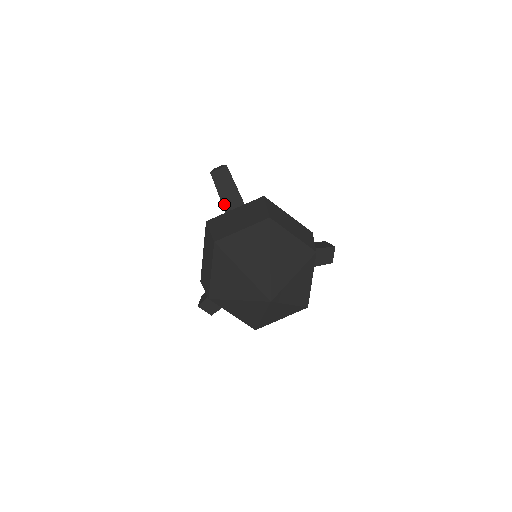
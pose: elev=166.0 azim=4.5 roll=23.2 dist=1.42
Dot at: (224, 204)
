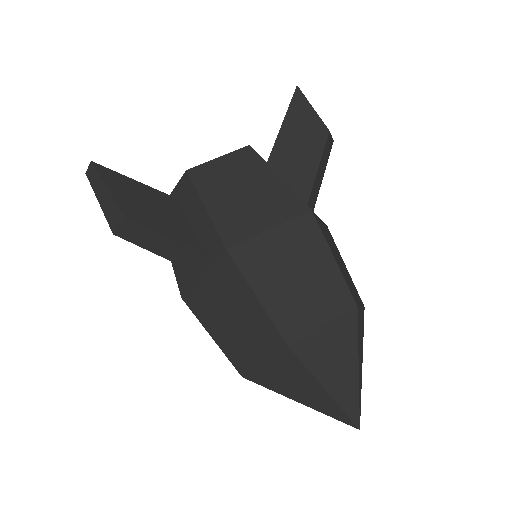
Dot at: (177, 263)
